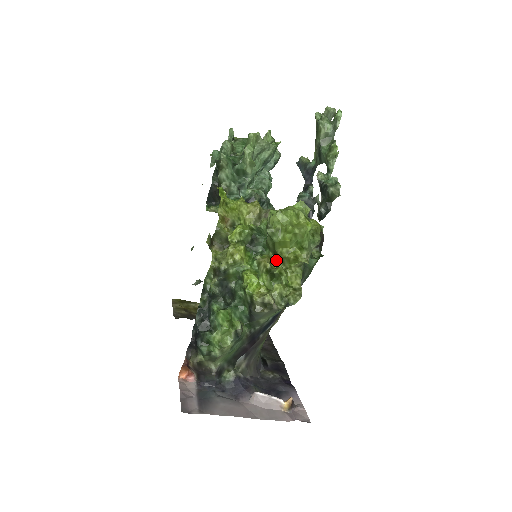
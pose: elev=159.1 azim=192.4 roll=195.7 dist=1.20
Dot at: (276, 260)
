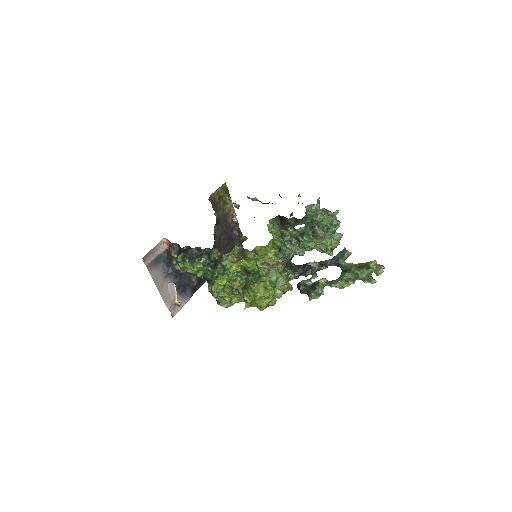
Dot at: (243, 287)
